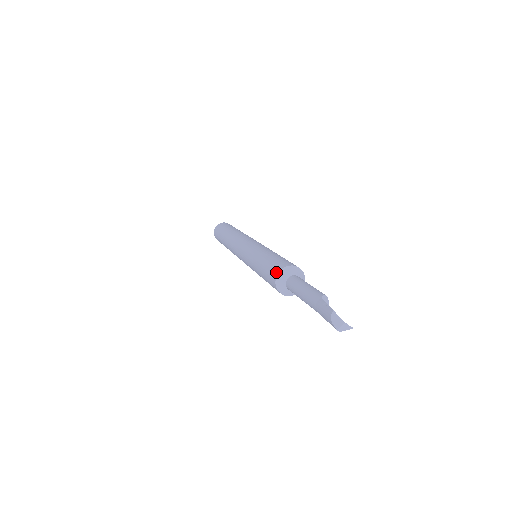
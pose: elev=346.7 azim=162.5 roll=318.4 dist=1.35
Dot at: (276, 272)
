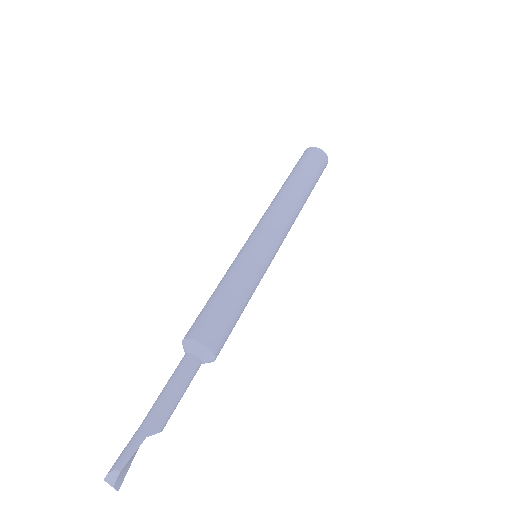
Dot at: (197, 335)
